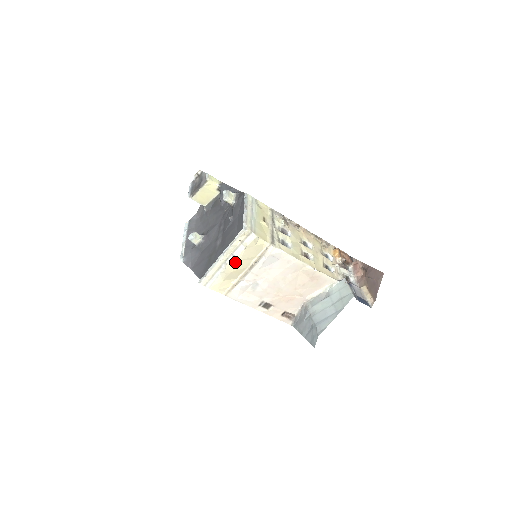
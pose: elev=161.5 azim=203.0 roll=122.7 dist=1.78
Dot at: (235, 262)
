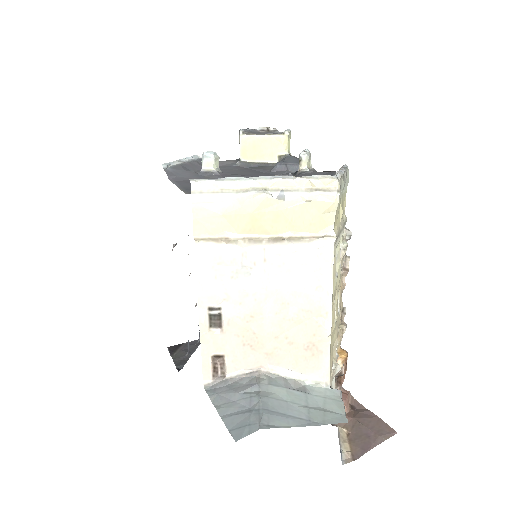
Dot at: (273, 205)
